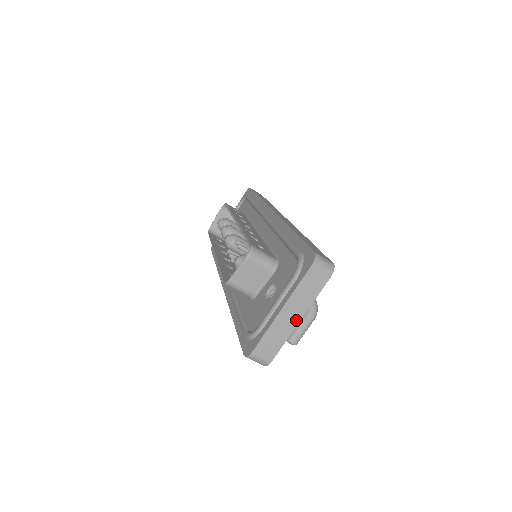
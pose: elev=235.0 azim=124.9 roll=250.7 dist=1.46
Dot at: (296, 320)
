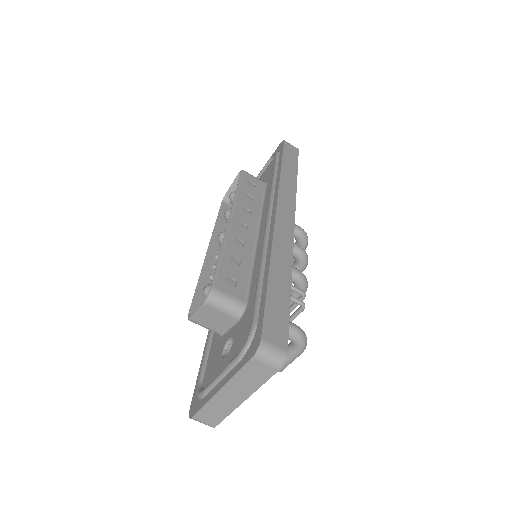
Dot at: (239, 400)
